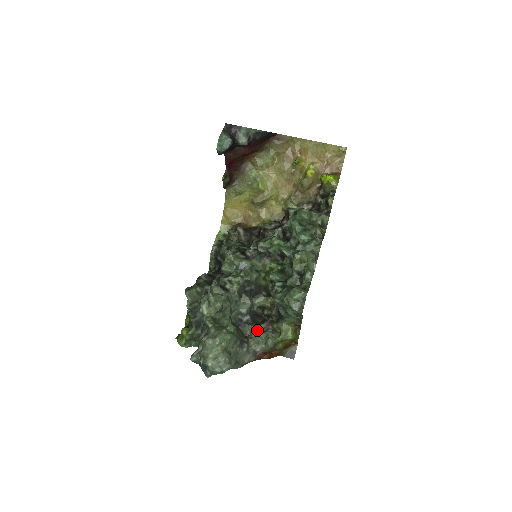
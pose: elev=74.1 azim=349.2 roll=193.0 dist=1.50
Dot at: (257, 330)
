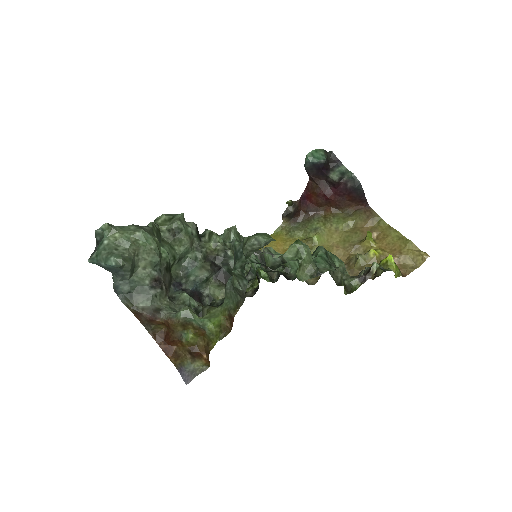
Dot at: (185, 298)
